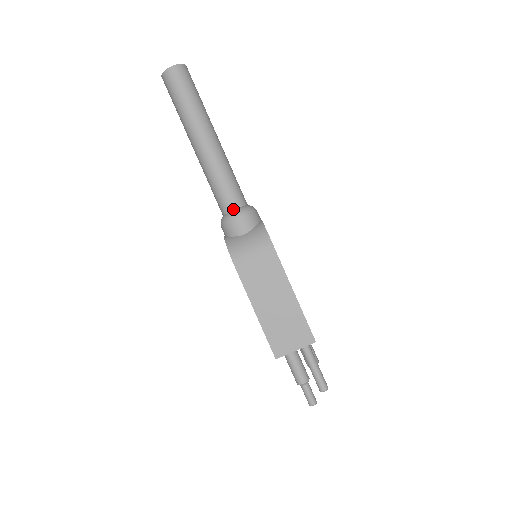
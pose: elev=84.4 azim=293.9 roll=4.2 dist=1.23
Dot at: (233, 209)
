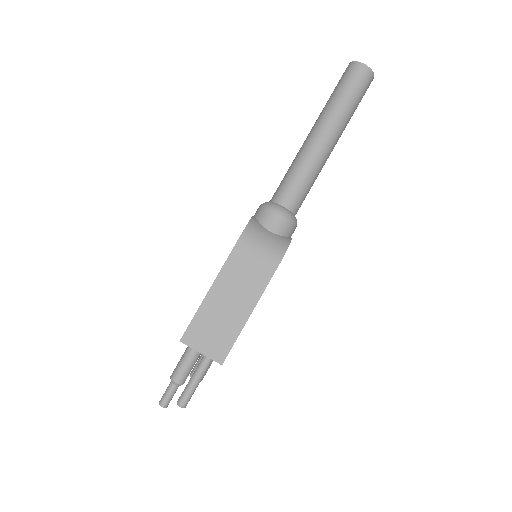
Dot at: (284, 205)
